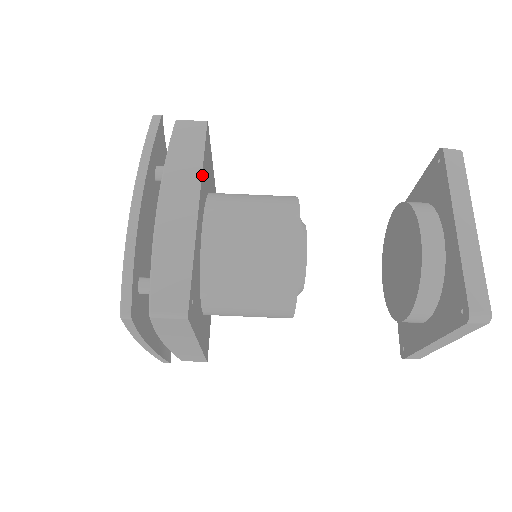
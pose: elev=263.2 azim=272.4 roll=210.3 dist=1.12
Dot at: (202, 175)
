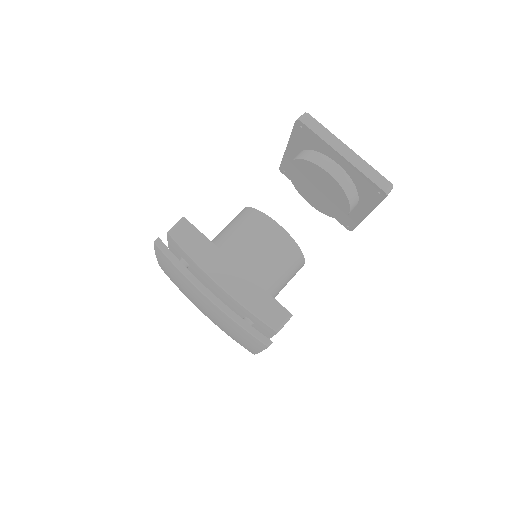
Dot at: occluded
